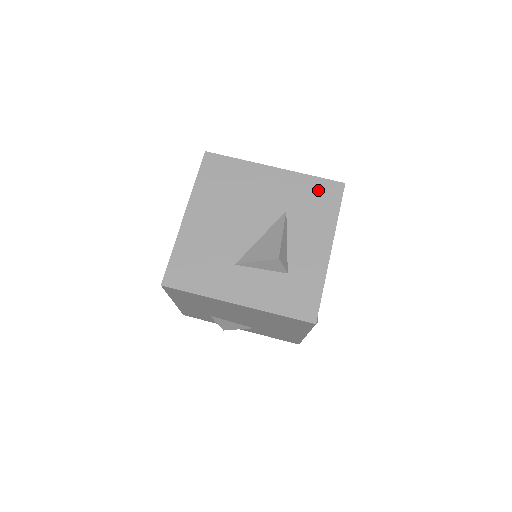
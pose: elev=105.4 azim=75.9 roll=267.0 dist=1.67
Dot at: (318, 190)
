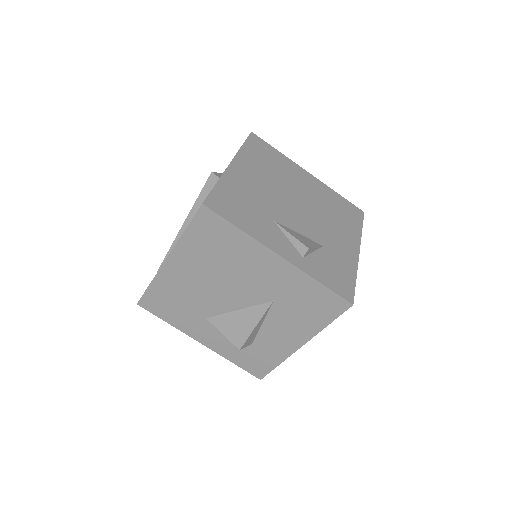
Dot at: (318, 298)
